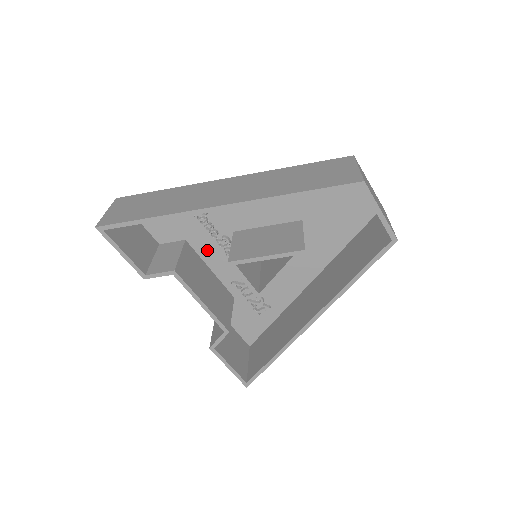
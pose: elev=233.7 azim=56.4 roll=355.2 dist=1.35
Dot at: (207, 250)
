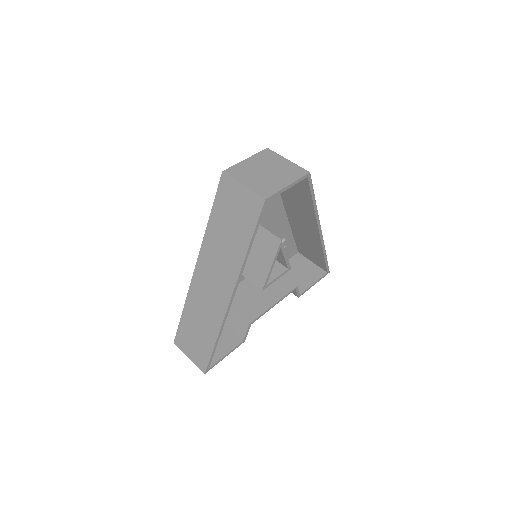
Dot at: occluded
